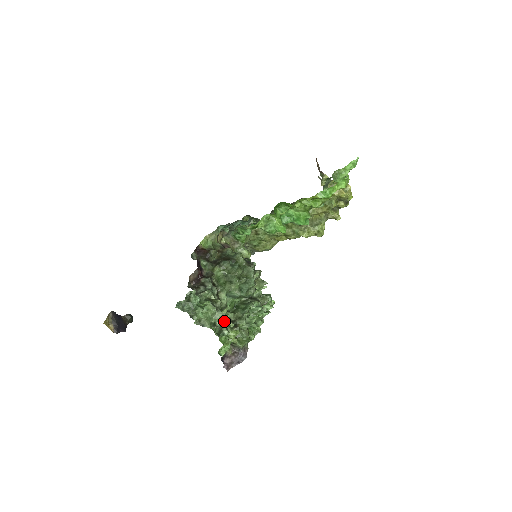
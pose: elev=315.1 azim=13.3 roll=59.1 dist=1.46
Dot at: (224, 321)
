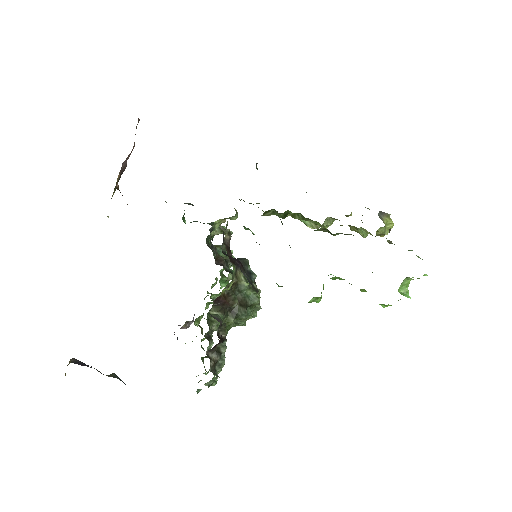
Dot at: (210, 346)
